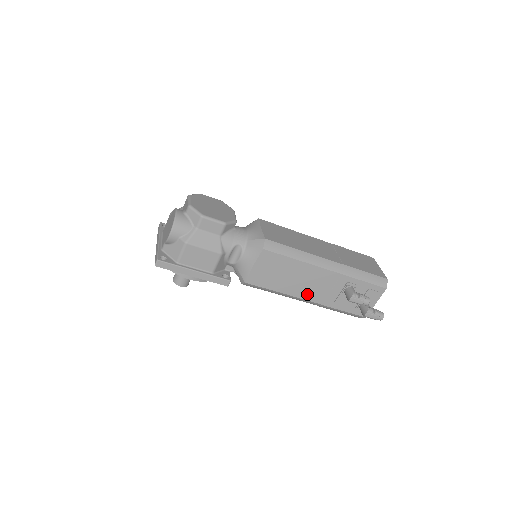
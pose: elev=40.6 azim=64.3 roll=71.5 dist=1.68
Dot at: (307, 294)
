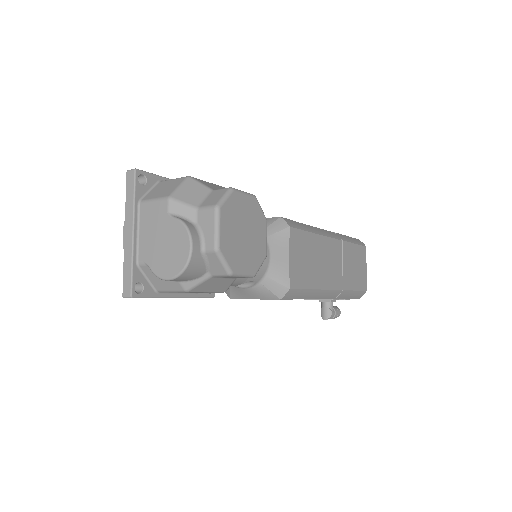
Dot at: occluded
